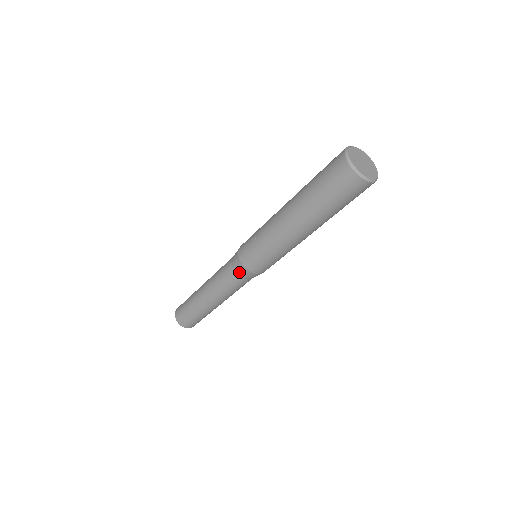
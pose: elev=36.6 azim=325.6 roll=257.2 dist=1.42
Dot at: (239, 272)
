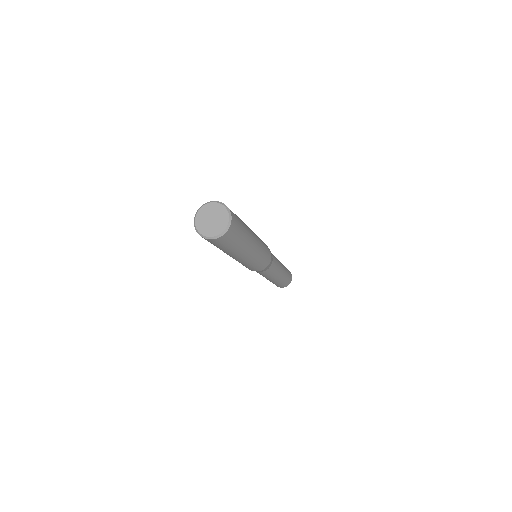
Dot at: occluded
